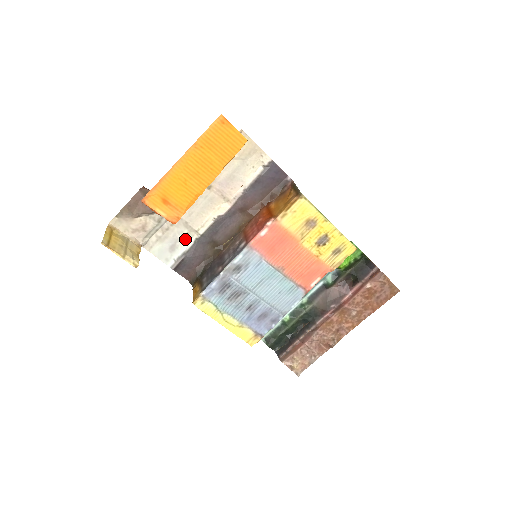
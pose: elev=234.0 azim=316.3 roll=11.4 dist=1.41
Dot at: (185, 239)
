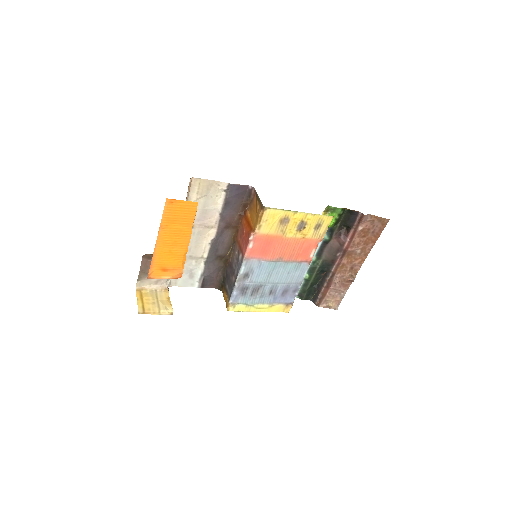
Dot at: (196, 266)
